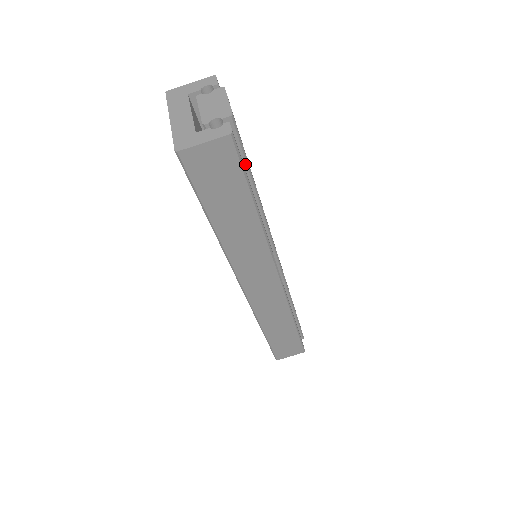
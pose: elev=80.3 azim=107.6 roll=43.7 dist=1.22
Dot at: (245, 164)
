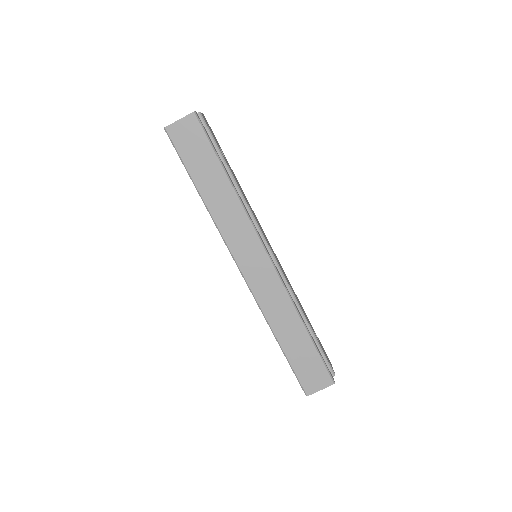
Dot at: (216, 148)
